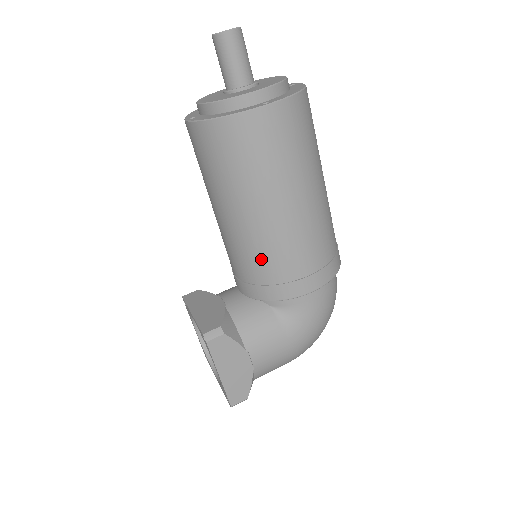
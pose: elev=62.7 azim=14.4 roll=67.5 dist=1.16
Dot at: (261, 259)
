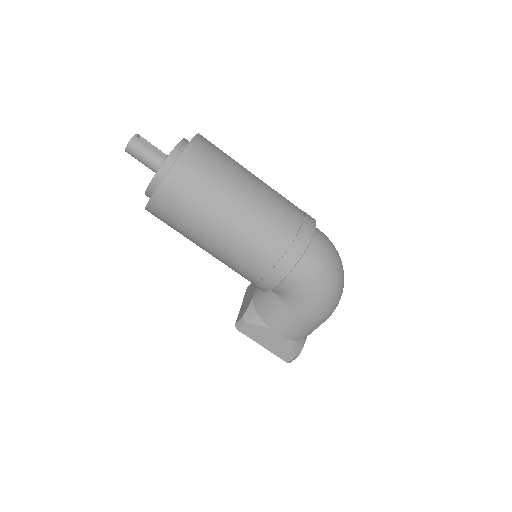
Dot at: (236, 270)
